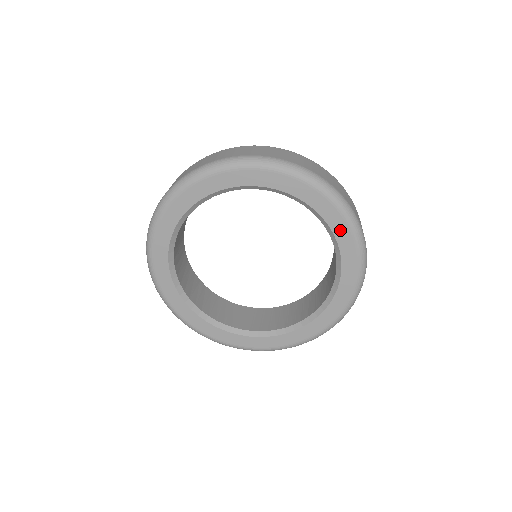
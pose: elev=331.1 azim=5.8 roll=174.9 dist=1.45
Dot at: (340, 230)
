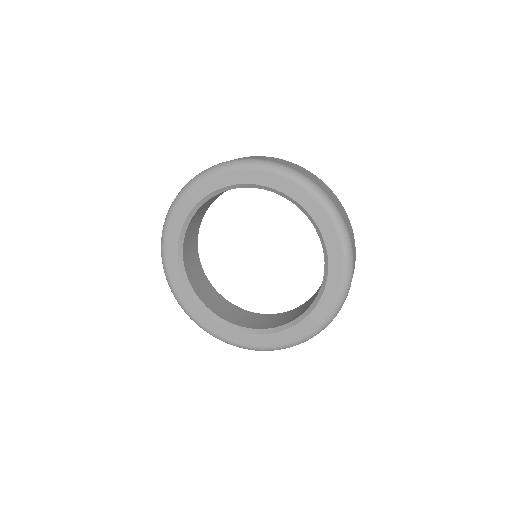
Dot at: (311, 206)
